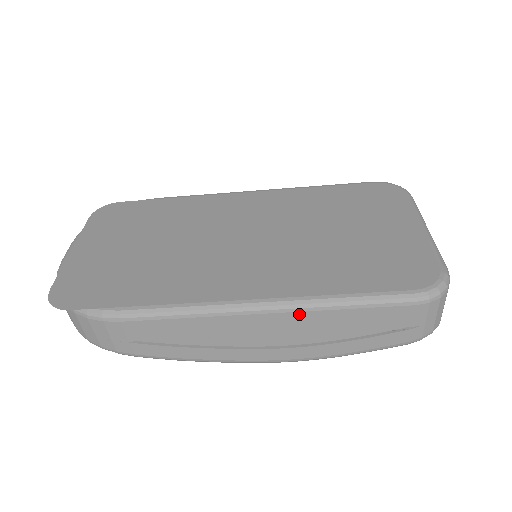
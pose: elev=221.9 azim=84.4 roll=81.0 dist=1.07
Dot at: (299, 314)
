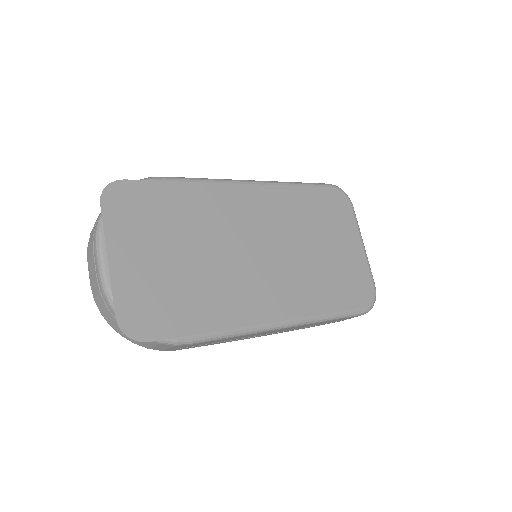
Dot at: (304, 325)
